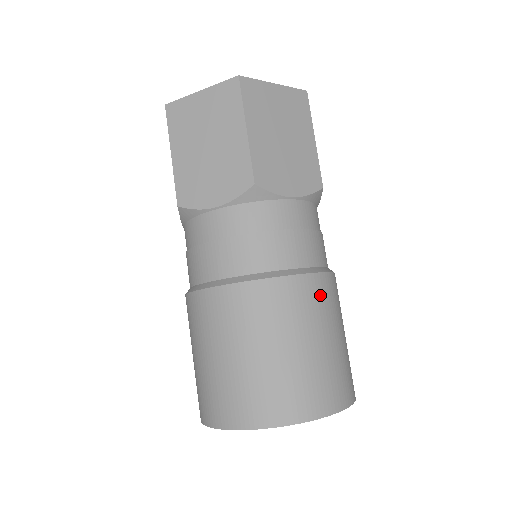
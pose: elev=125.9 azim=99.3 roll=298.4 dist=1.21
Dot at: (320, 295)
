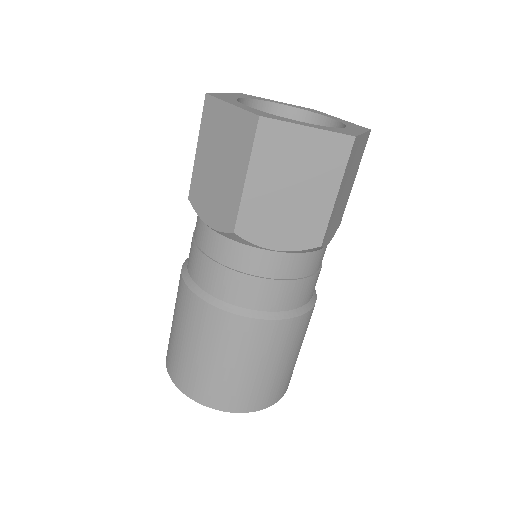
Dot at: (263, 337)
